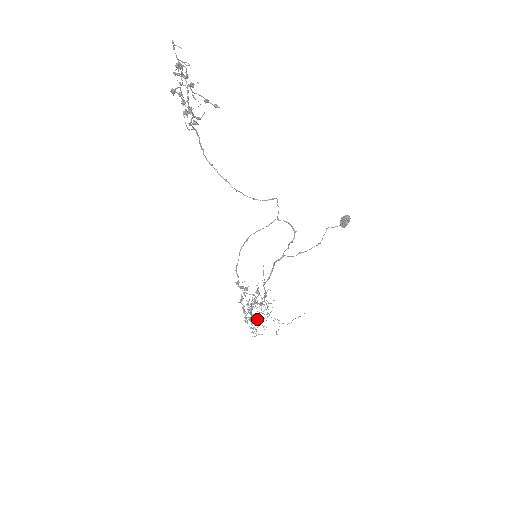
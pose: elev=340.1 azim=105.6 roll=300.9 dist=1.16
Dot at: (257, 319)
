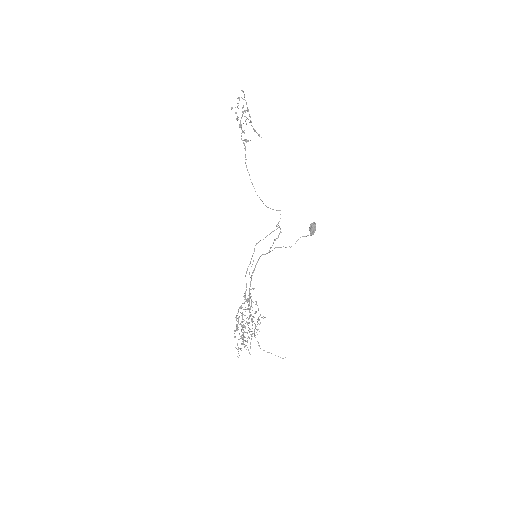
Dot at: (247, 342)
